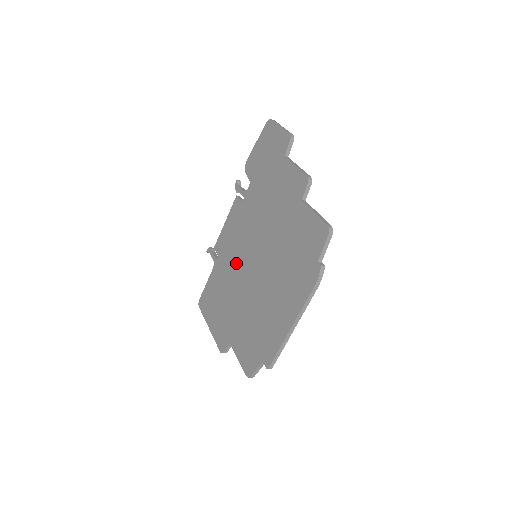
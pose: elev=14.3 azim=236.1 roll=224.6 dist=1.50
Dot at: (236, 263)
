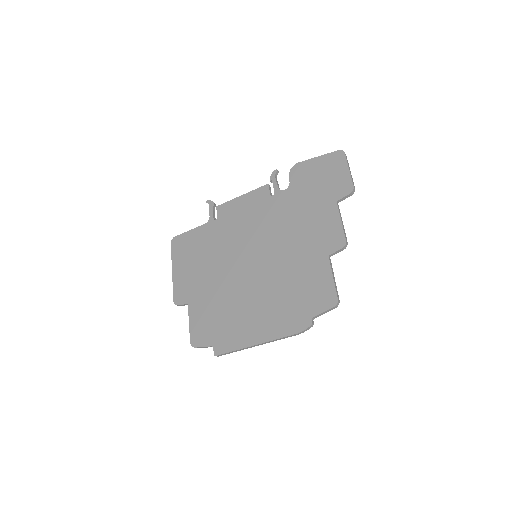
Dot at: (233, 243)
